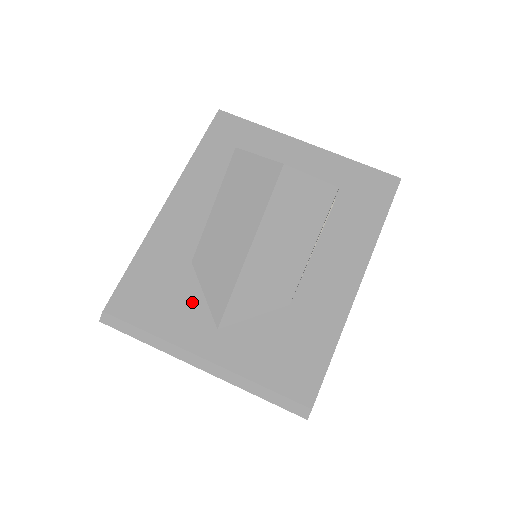
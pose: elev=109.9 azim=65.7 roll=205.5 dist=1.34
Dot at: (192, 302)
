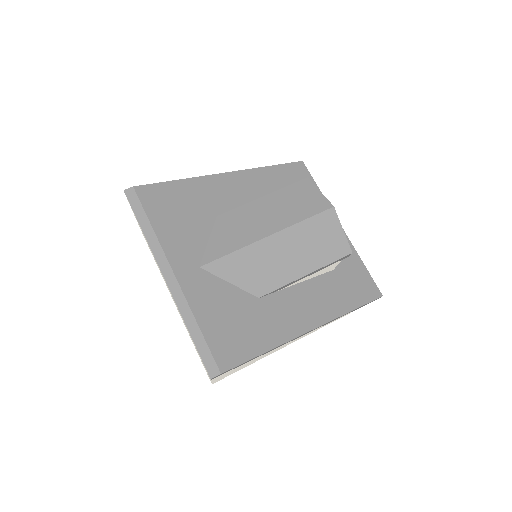
Dot at: (197, 237)
